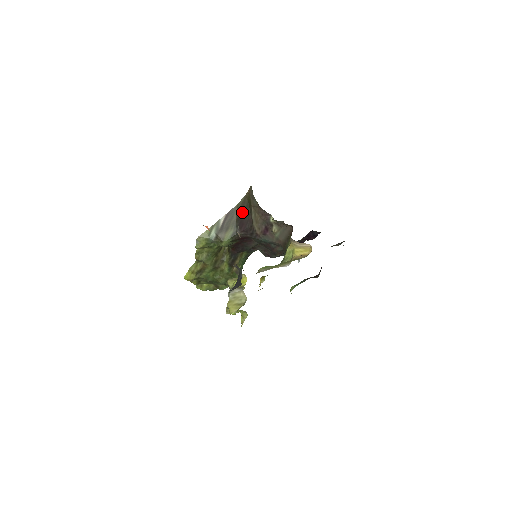
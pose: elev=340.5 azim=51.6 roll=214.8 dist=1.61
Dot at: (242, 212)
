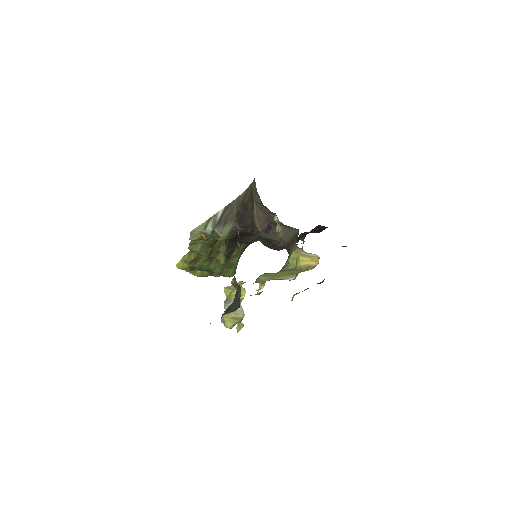
Dot at: (243, 206)
